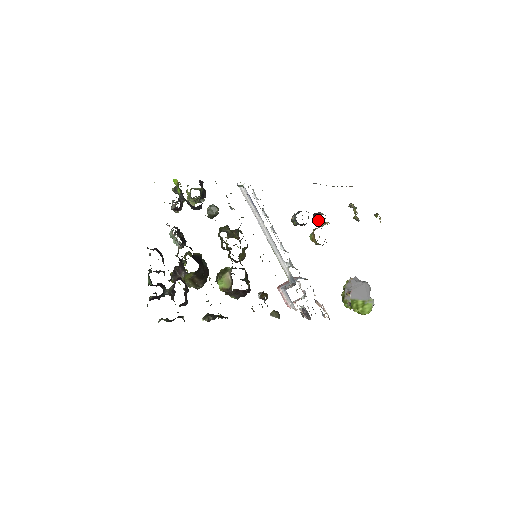
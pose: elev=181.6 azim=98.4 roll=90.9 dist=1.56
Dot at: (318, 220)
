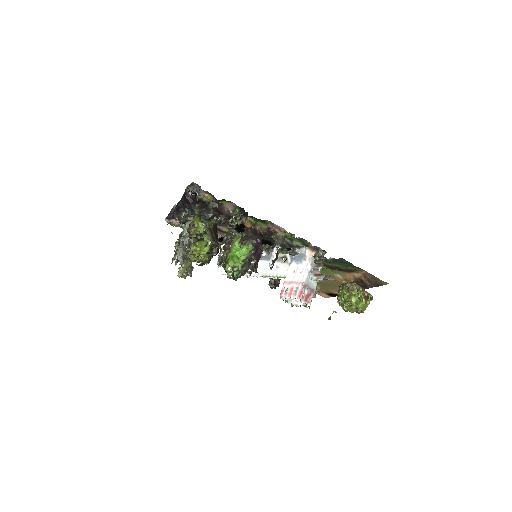
Dot at: occluded
